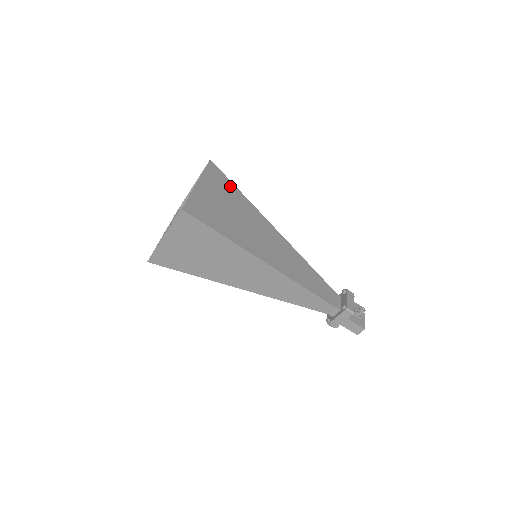
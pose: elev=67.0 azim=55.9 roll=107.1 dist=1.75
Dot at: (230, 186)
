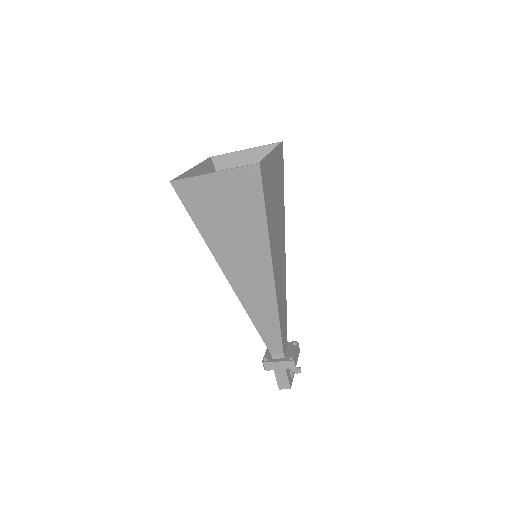
Dot at: (282, 178)
